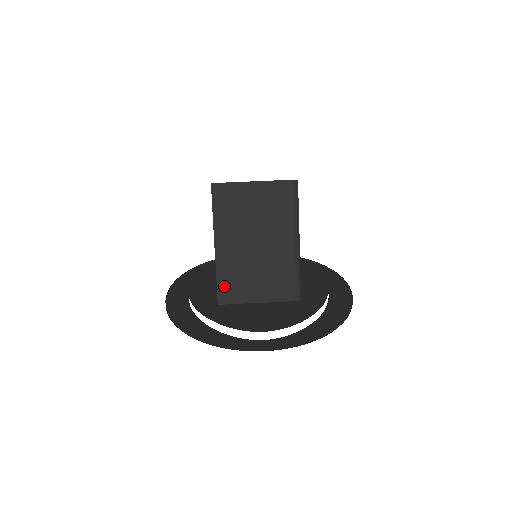
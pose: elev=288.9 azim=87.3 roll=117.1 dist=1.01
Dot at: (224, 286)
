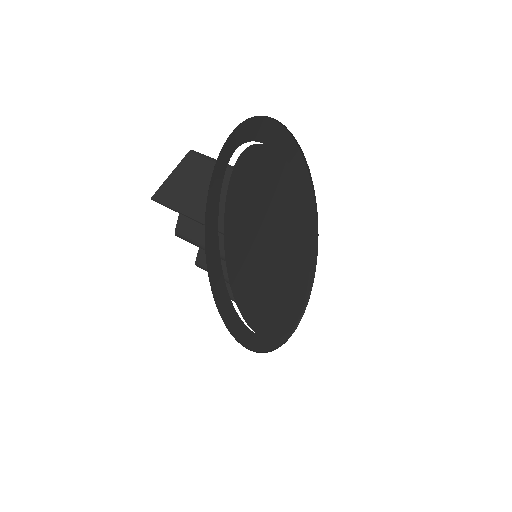
Dot at: (223, 226)
